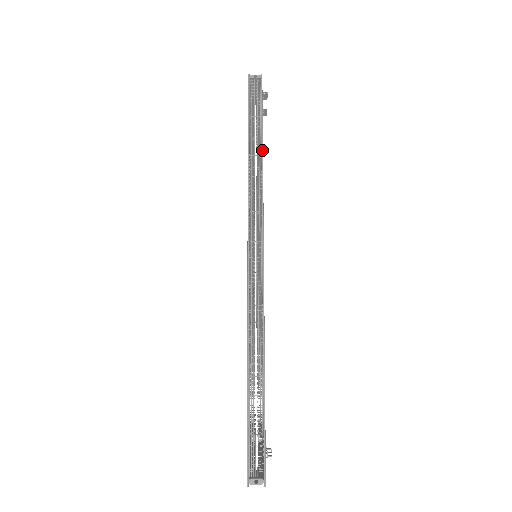
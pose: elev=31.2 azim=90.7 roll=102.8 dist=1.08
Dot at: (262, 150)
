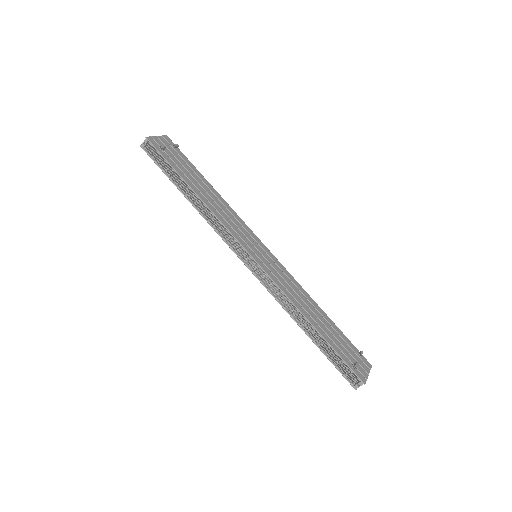
Dot at: (195, 194)
